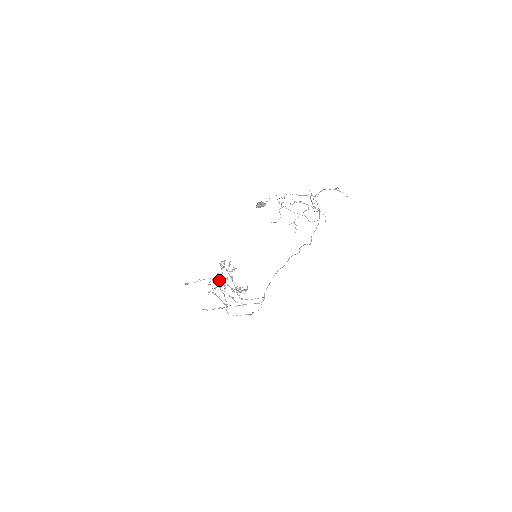
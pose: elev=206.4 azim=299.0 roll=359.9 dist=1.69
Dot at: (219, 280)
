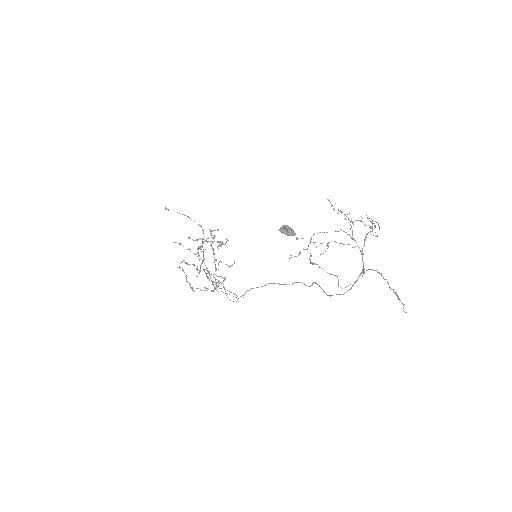
Dot at: (202, 243)
